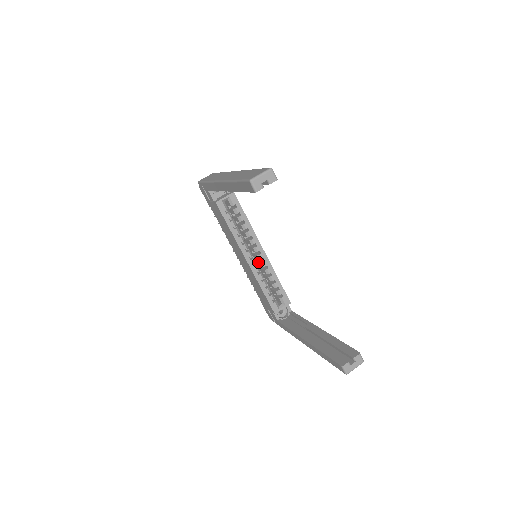
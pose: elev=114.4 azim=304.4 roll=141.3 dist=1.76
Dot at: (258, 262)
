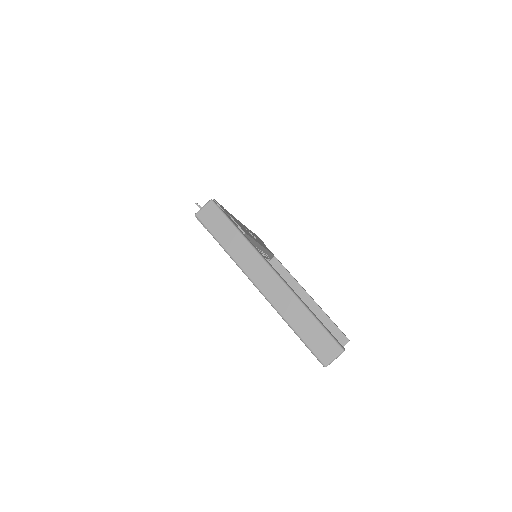
Dot at: occluded
